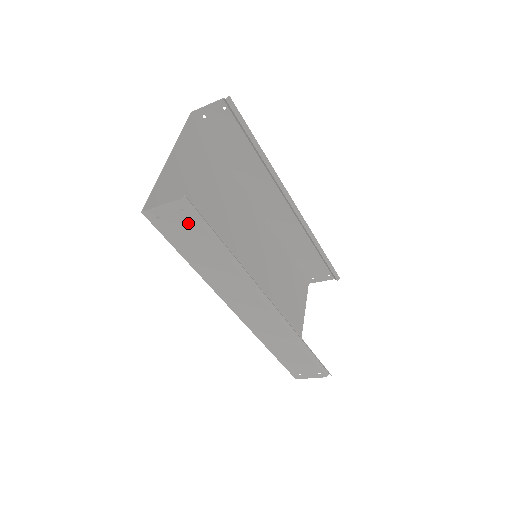
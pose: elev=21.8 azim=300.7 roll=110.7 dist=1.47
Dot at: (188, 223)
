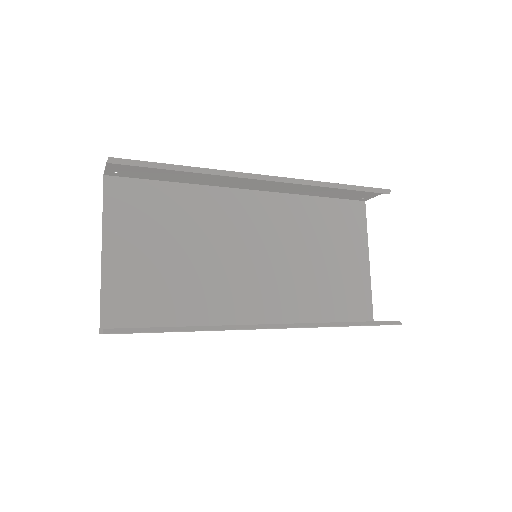
Dot at: occluded
